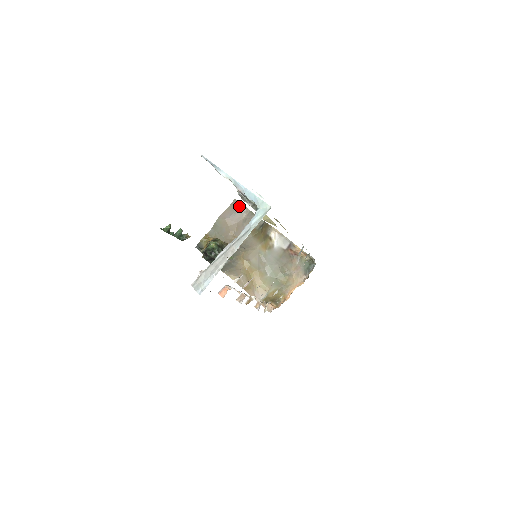
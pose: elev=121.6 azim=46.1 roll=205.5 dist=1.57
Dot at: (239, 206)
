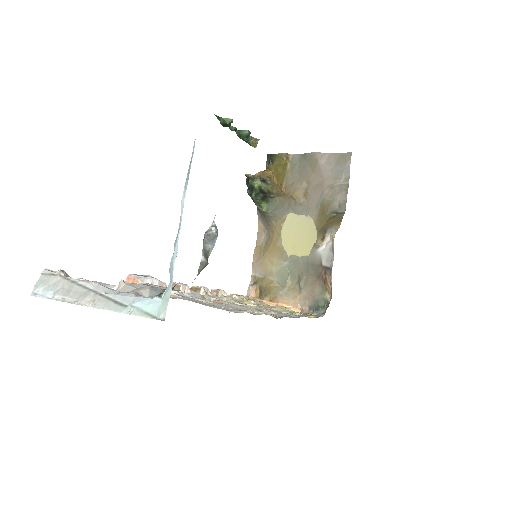
Dot at: (345, 166)
